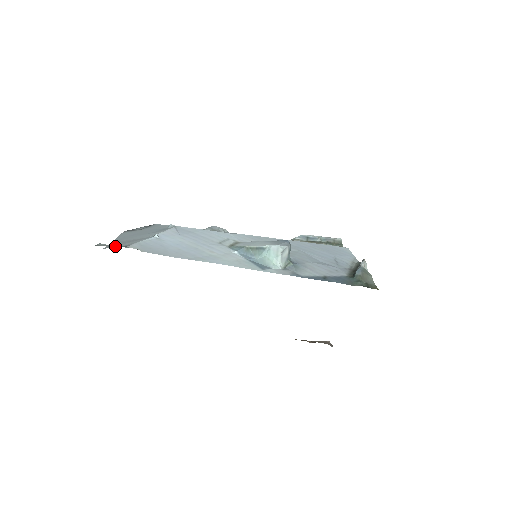
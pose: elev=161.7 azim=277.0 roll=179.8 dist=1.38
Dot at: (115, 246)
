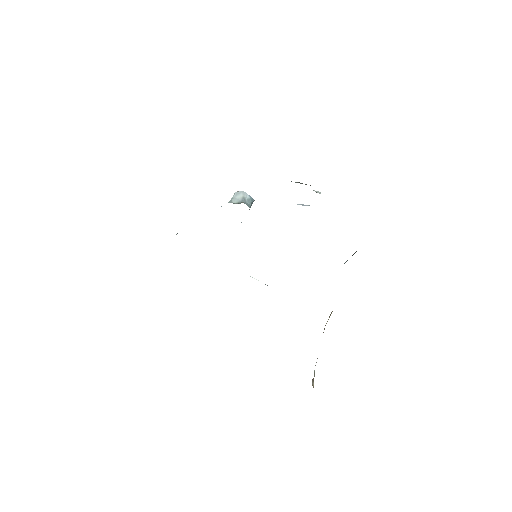
Dot at: occluded
